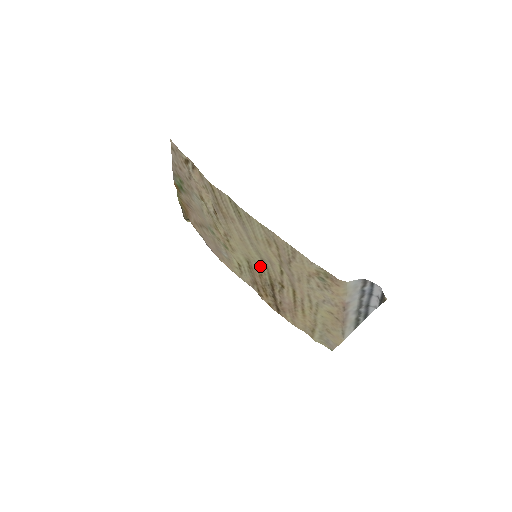
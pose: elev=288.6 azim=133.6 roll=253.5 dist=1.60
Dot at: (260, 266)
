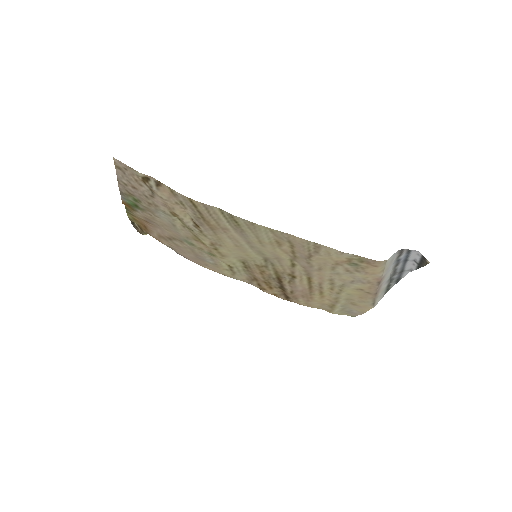
Dot at: (262, 264)
